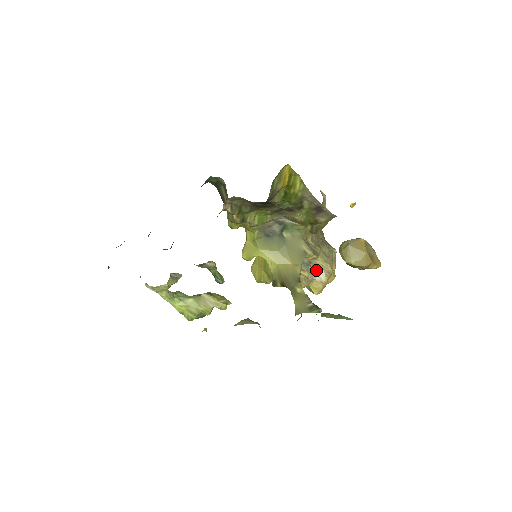
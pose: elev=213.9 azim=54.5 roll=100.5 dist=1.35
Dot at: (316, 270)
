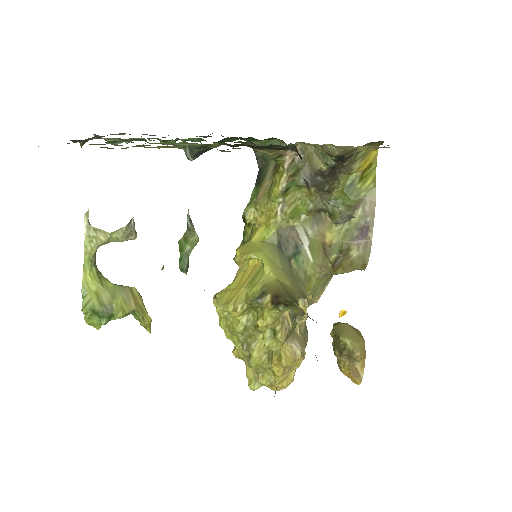
Dot at: (294, 336)
